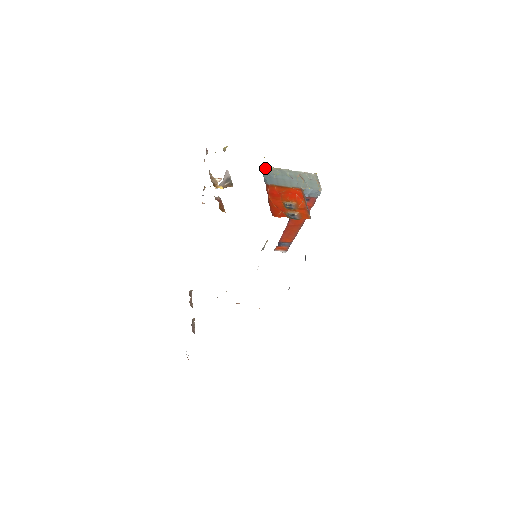
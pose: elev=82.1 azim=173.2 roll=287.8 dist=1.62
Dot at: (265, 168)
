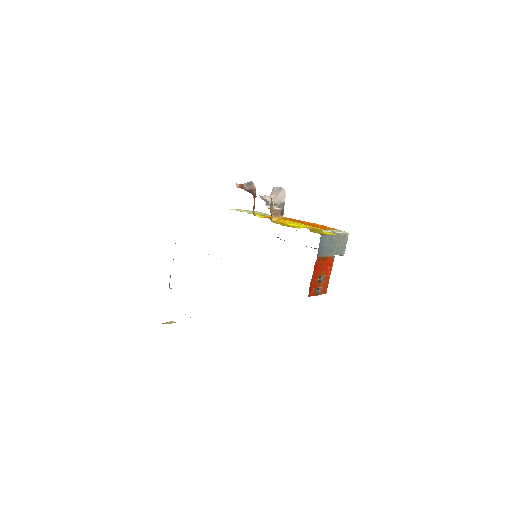
Dot at: (323, 235)
